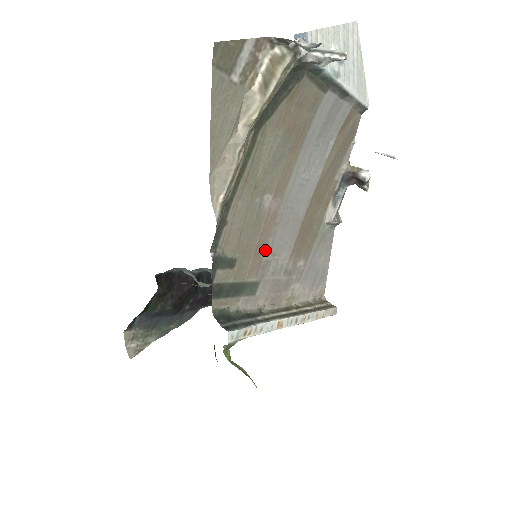
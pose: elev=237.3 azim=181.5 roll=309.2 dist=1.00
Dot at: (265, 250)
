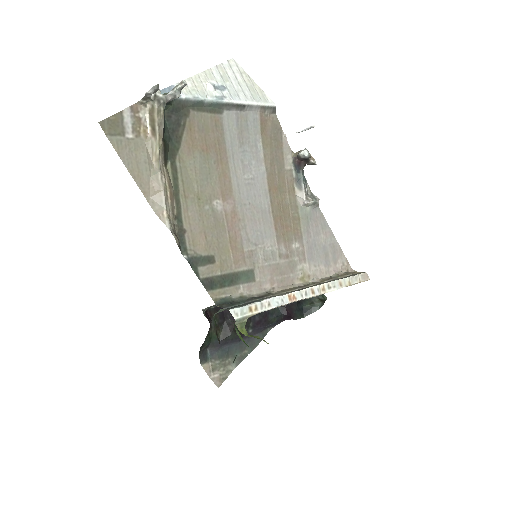
Dot at: (242, 243)
